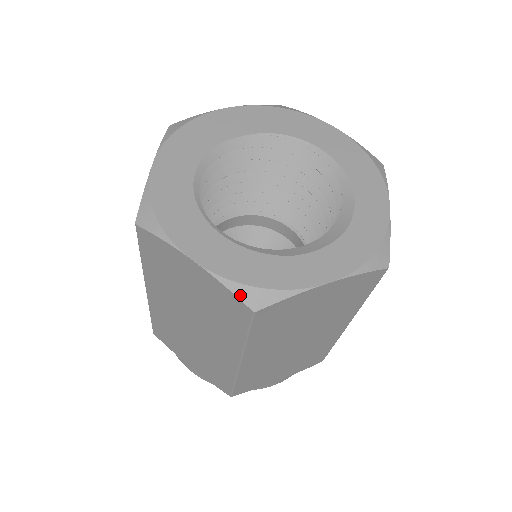
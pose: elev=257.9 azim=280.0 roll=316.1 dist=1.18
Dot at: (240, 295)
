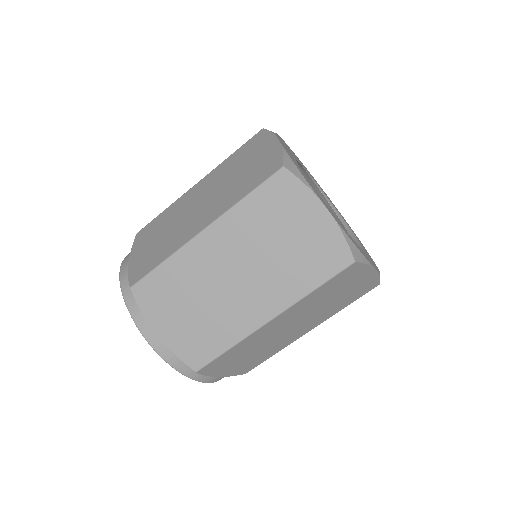
Dot at: (350, 246)
